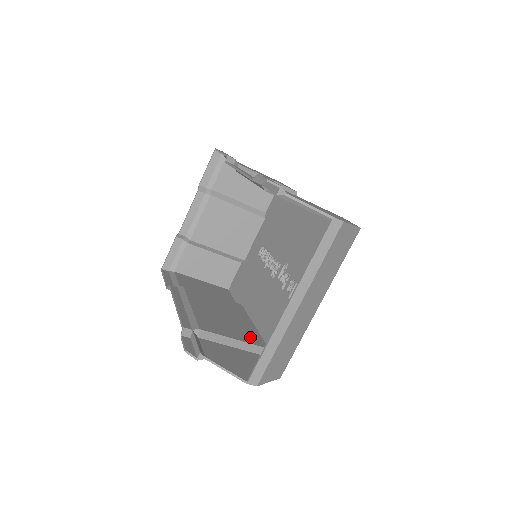
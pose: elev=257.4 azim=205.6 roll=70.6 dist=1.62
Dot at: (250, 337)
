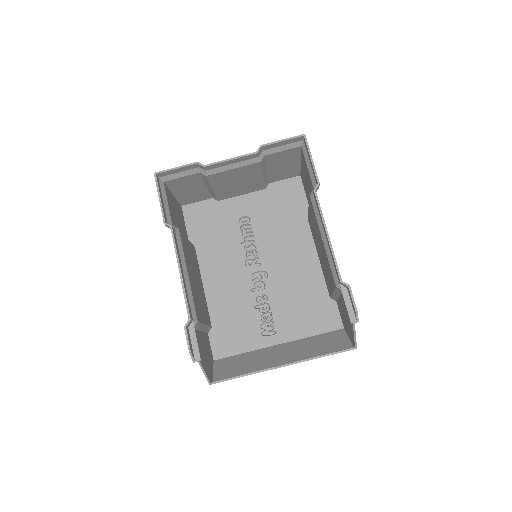
Dot at: occluded
